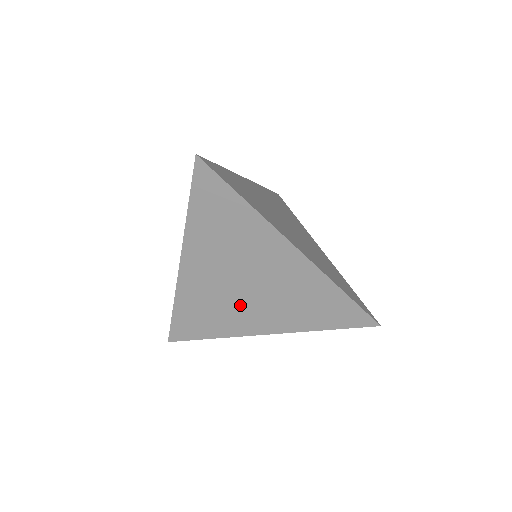
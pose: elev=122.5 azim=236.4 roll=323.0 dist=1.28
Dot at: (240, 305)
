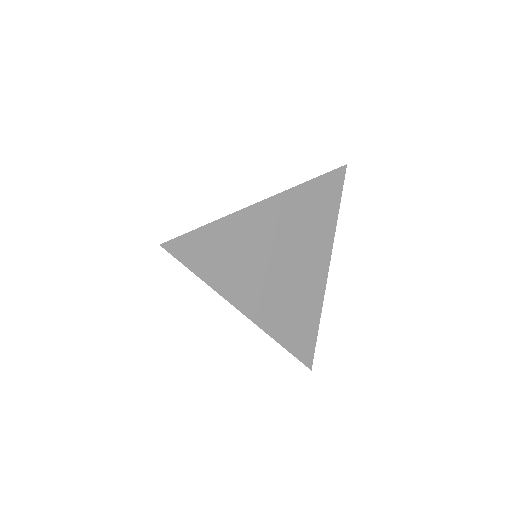
Dot at: occluded
